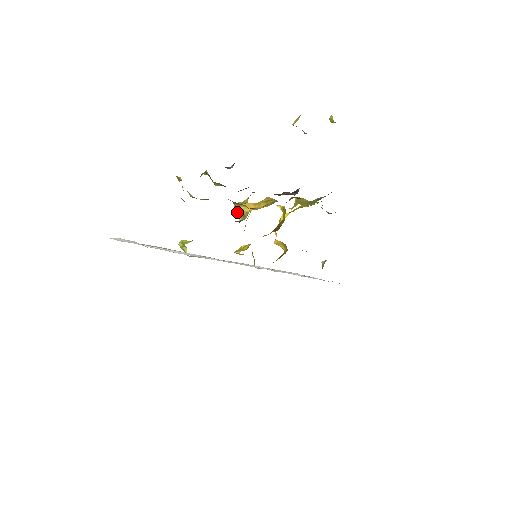
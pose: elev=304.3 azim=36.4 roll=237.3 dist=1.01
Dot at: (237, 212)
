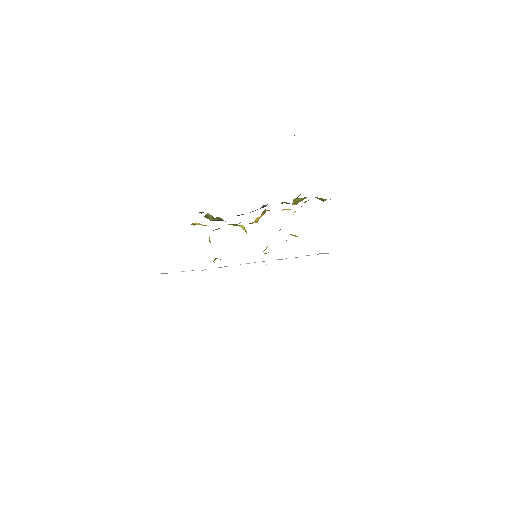
Dot at: (243, 229)
